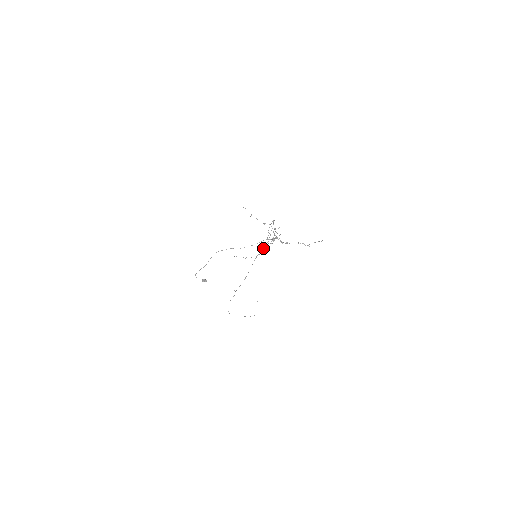
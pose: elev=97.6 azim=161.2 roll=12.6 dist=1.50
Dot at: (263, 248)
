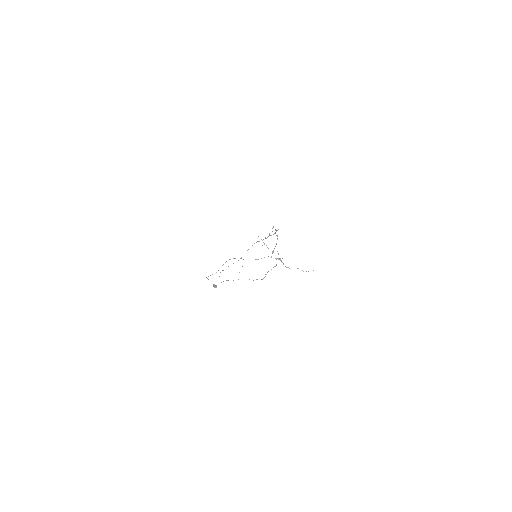
Dot at: occluded
